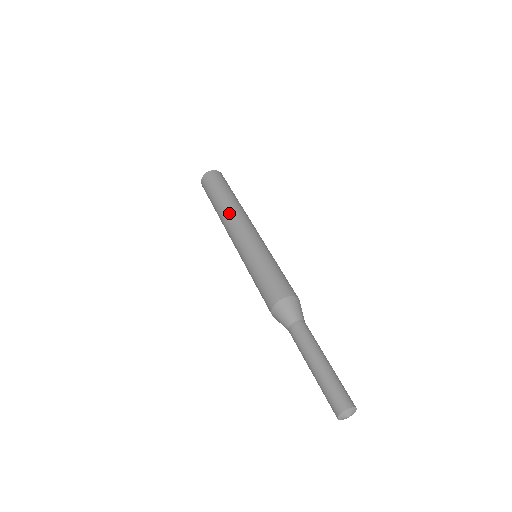
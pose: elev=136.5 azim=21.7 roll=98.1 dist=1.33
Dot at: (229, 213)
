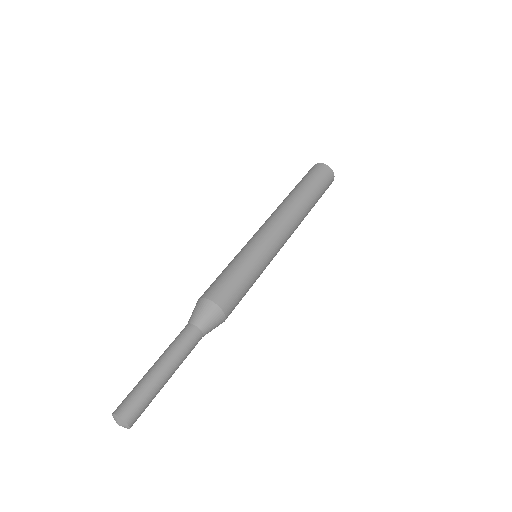
Dot at: (282, 206)
